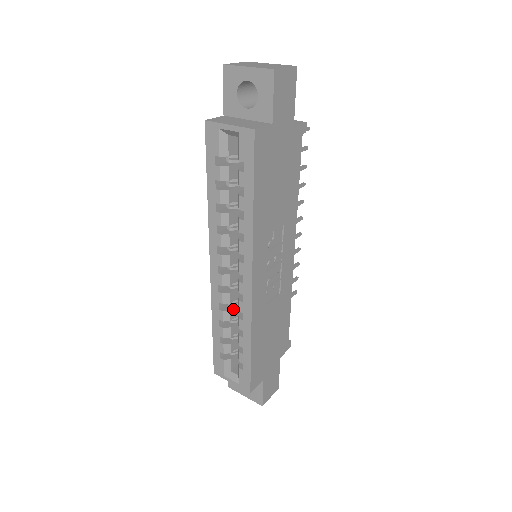
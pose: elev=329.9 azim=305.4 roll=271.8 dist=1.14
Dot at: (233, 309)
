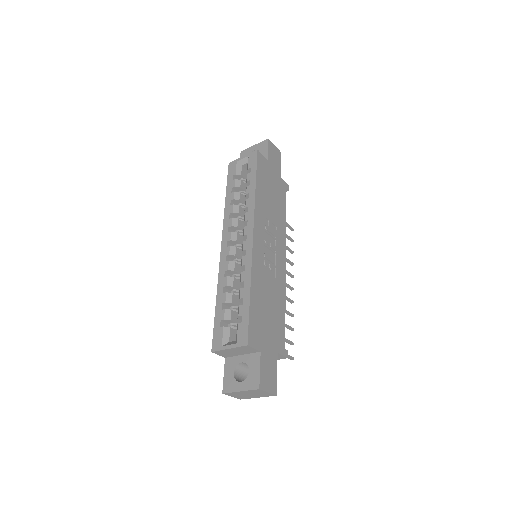
Dot at: (236, 280)
